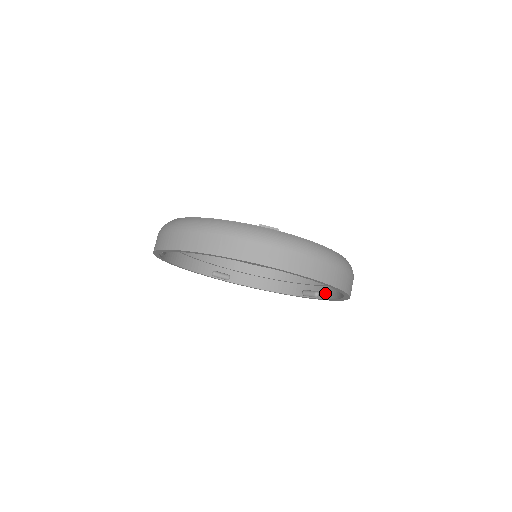
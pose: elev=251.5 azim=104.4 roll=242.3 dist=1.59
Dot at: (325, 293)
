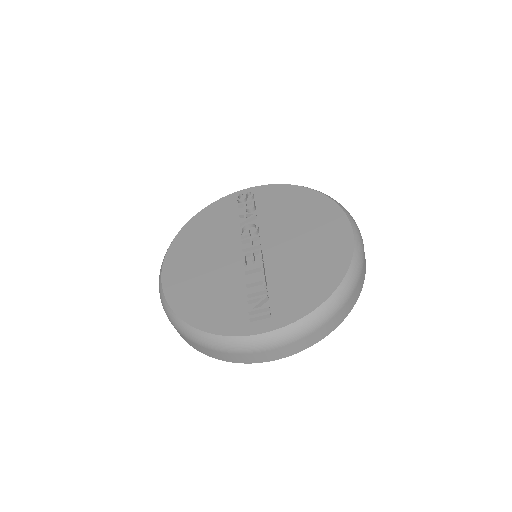
Dot at: occluded
